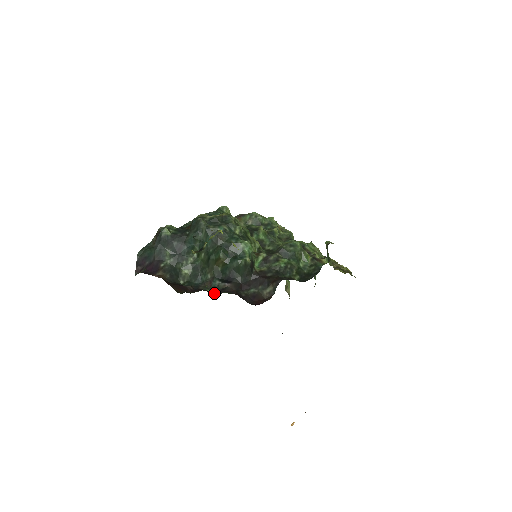
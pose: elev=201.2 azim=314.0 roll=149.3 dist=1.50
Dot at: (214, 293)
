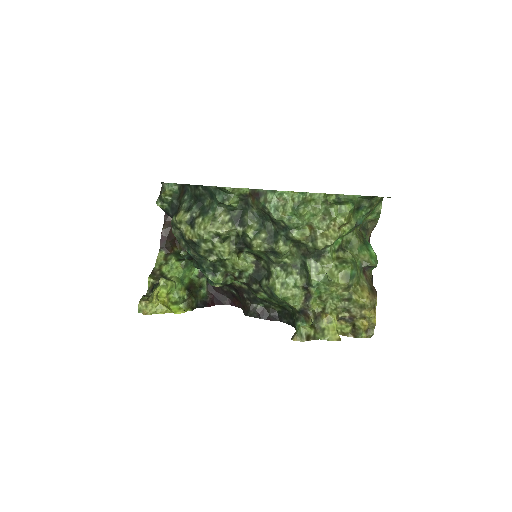
Dot at: occluded
